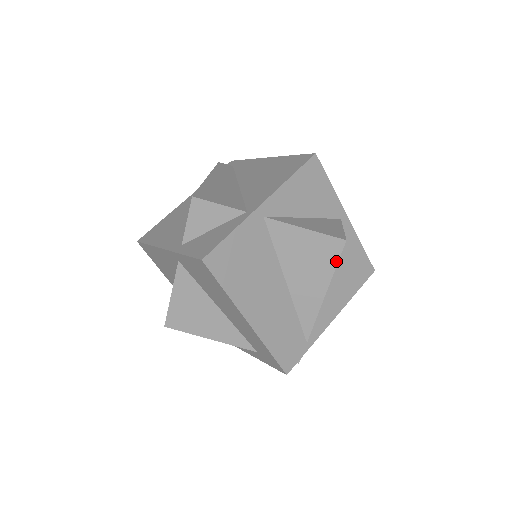
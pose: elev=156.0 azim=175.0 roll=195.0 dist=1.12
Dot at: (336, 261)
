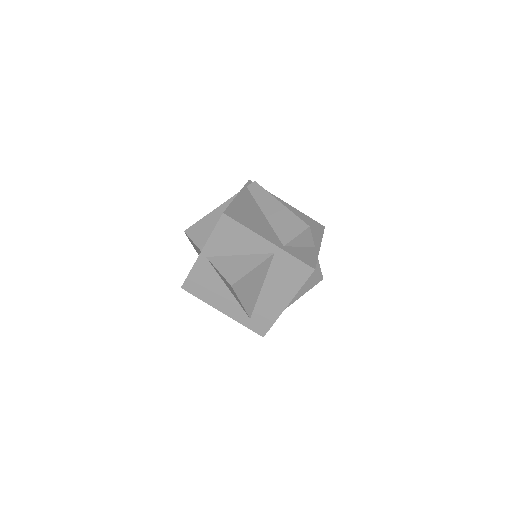
Dot at: (313, 286)
